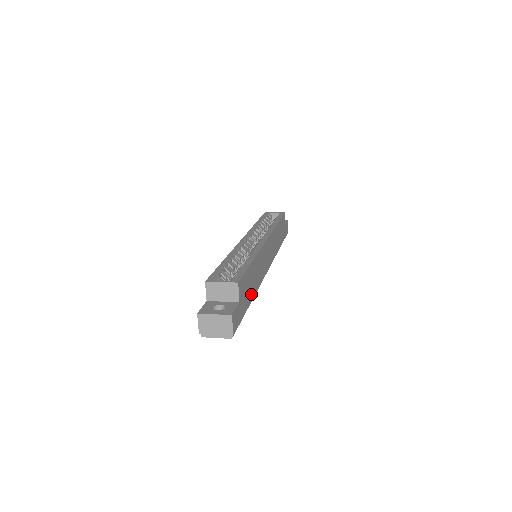
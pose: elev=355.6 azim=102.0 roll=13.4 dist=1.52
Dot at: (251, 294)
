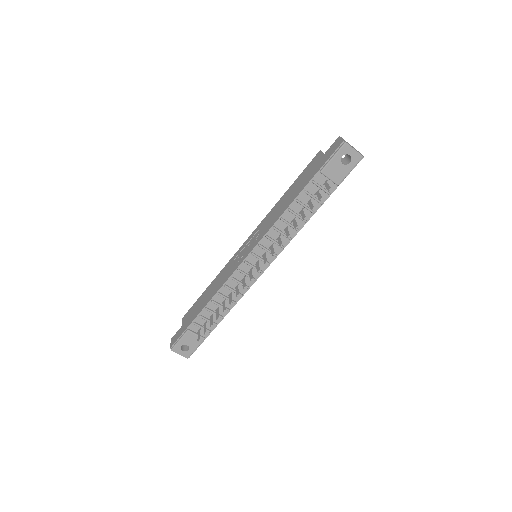
Dot at: occluded
